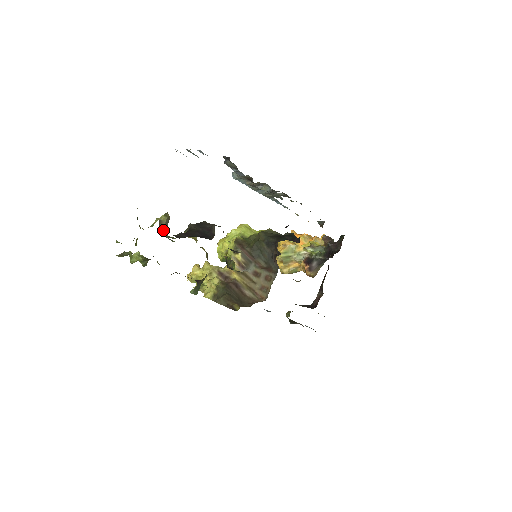
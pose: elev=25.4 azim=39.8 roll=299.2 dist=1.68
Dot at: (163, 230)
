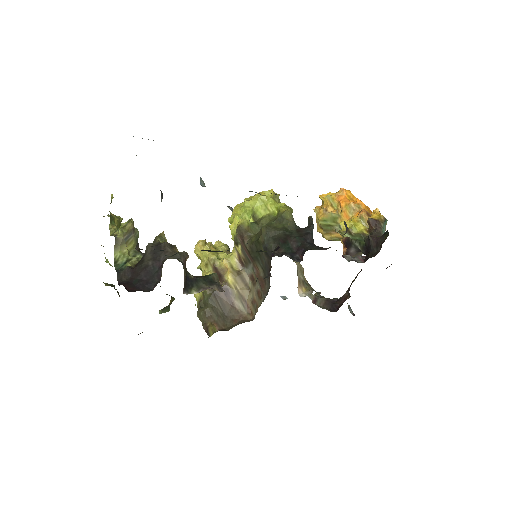
Dot at: (120, 249)
